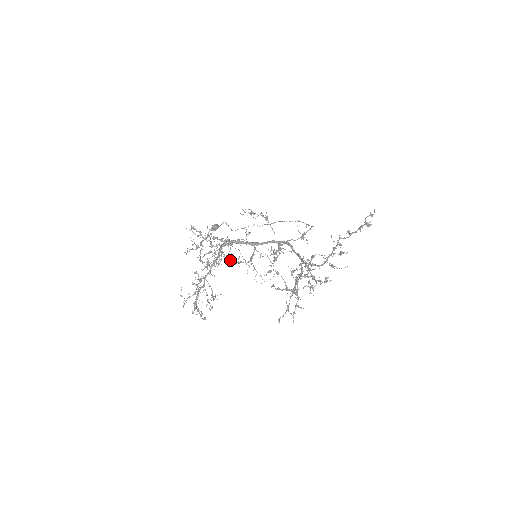
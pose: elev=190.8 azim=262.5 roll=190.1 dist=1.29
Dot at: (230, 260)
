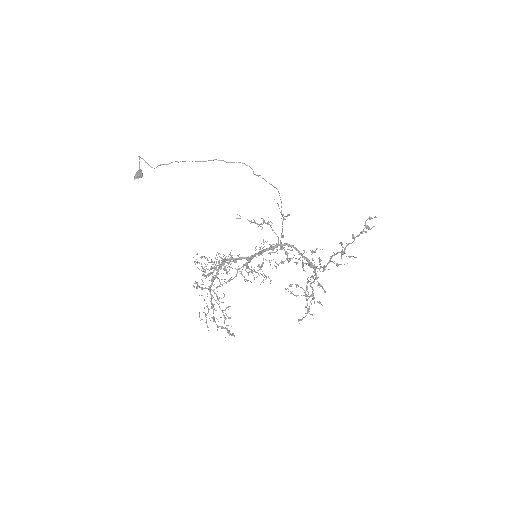
Dot at: occluded
